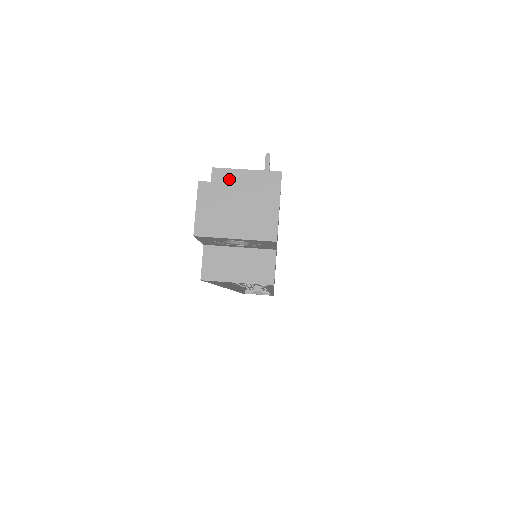
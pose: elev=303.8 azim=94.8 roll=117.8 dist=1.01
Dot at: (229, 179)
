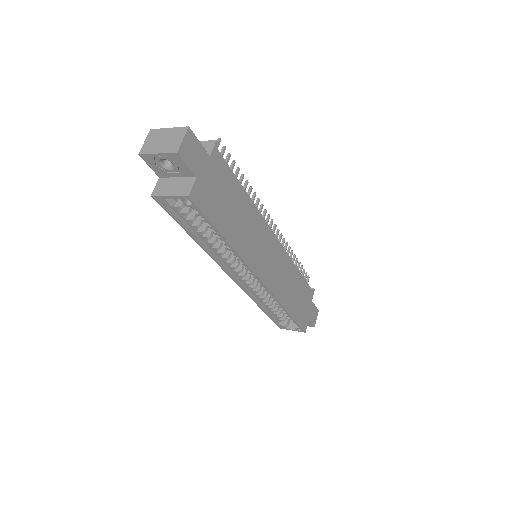
Dot at: occluded
